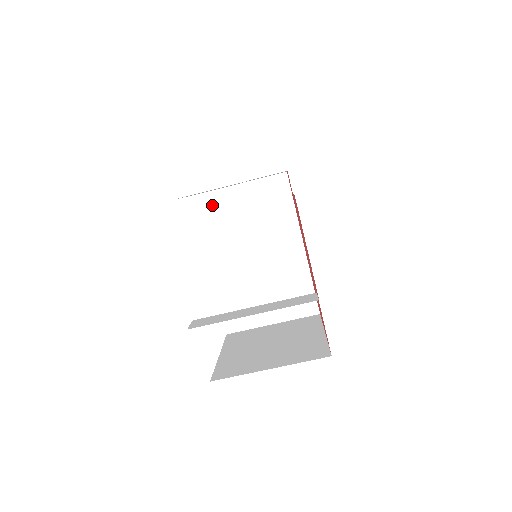
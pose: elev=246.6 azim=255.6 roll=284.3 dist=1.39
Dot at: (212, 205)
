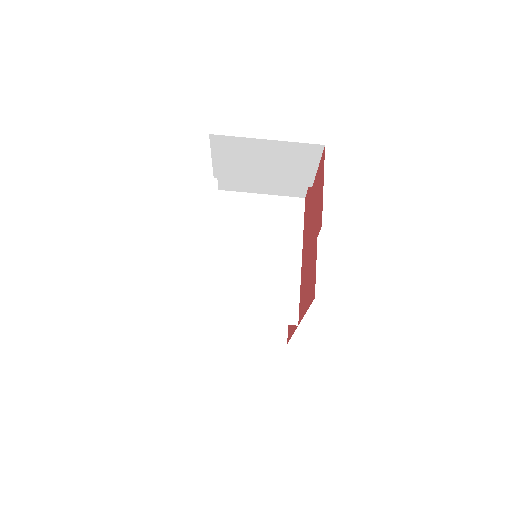
Dot at: (235, 202)
